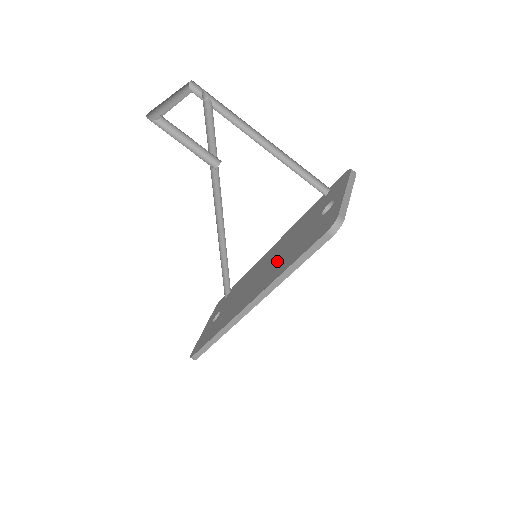
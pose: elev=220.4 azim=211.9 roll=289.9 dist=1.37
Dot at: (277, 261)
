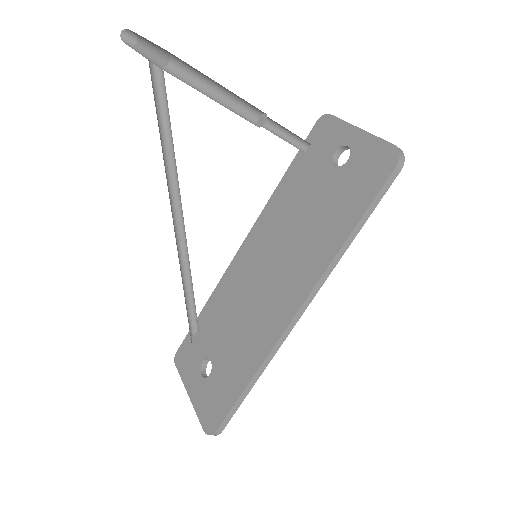
Dot at: (296, 246)
